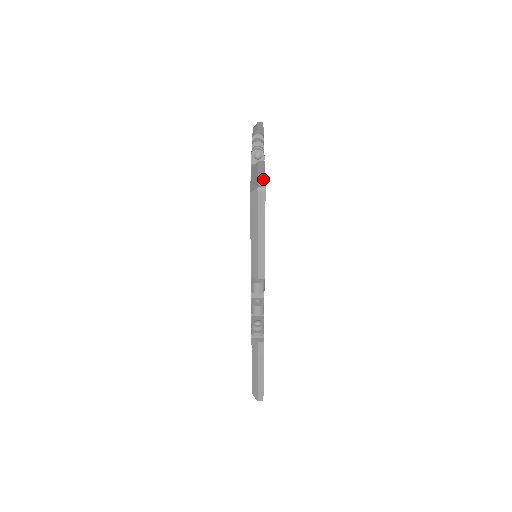
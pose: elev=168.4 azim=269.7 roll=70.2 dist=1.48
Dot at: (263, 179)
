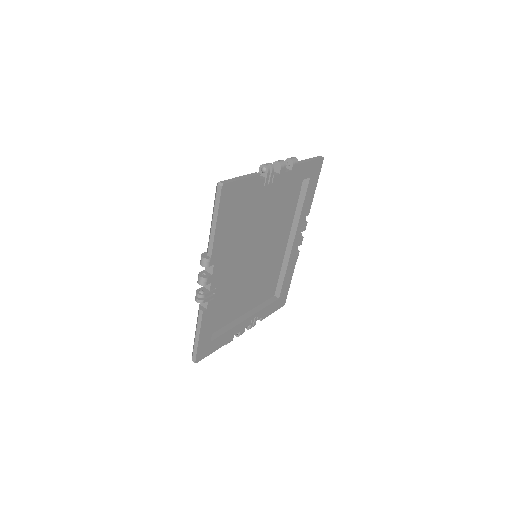
Dot at: (233, 180)
